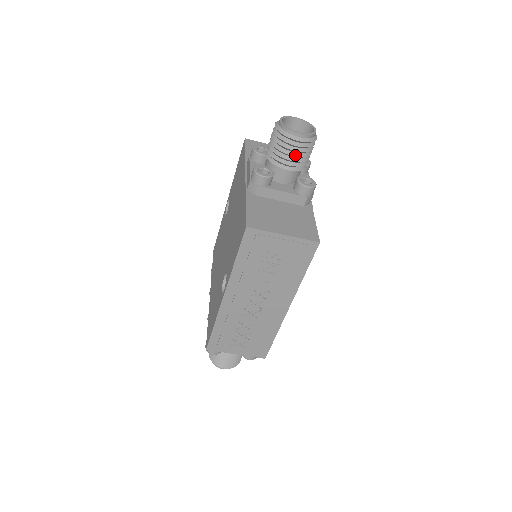
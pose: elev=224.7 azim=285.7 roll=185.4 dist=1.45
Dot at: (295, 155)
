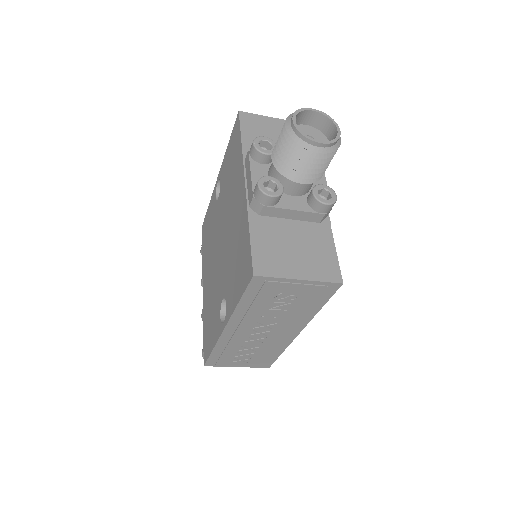
Dot at: (312, 167)
